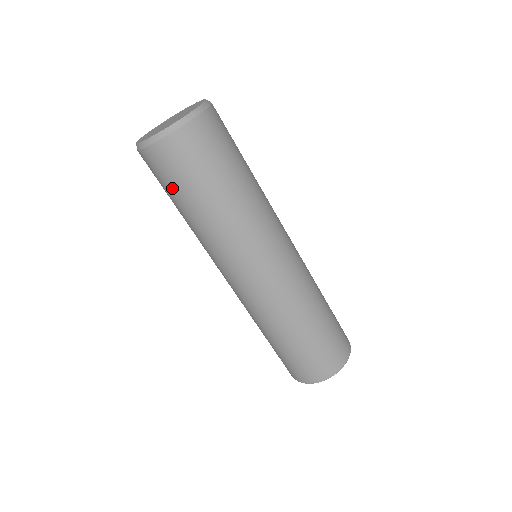
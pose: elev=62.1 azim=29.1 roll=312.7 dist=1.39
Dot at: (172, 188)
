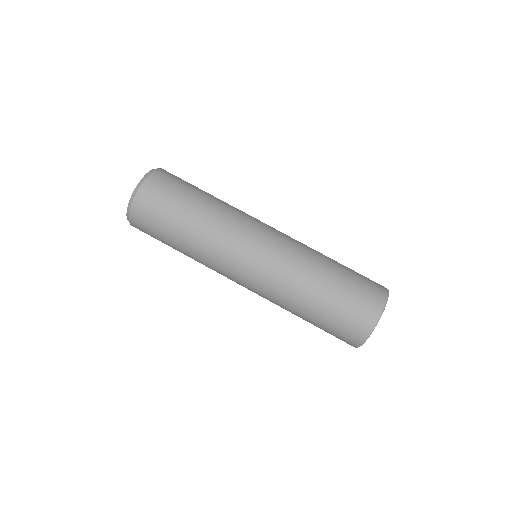
Dot at: (159, 236)
